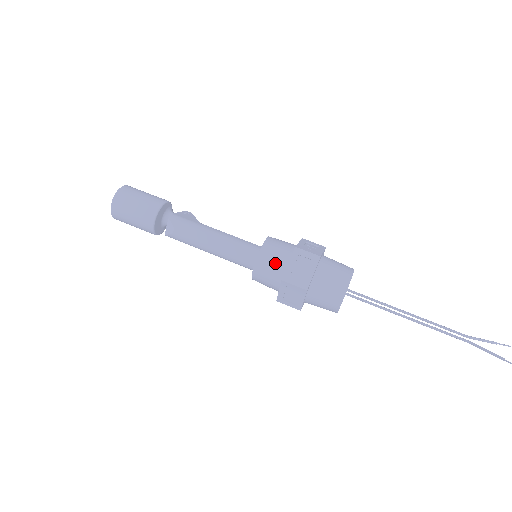
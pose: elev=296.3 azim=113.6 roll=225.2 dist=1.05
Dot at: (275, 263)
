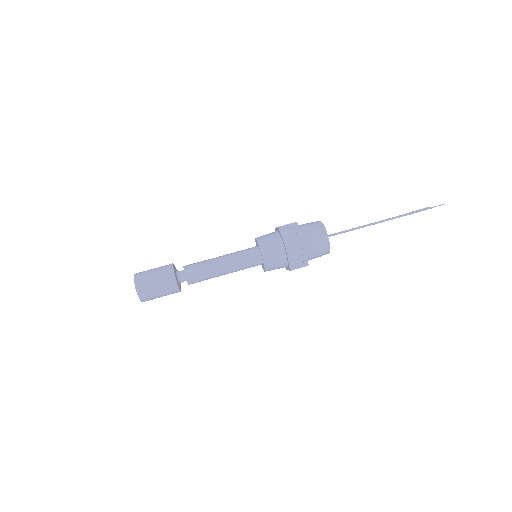
Dot at: (273, 245)
